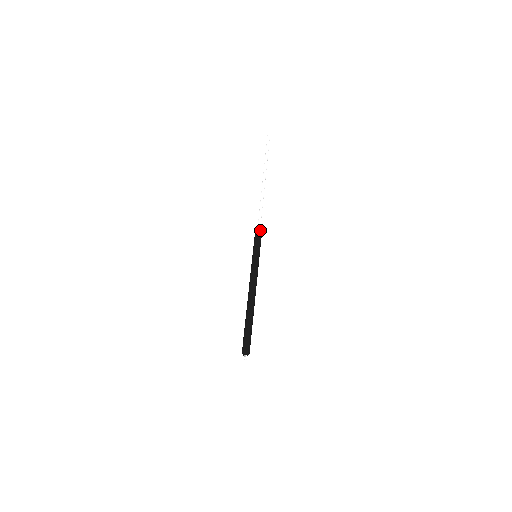
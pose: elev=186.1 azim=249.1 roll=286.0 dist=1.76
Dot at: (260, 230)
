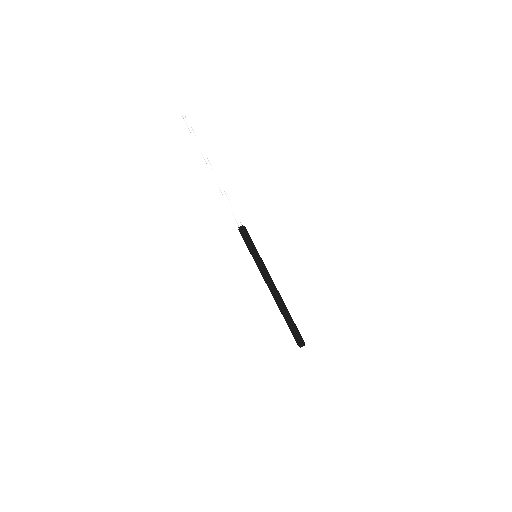
Dot at: (242, 231)
